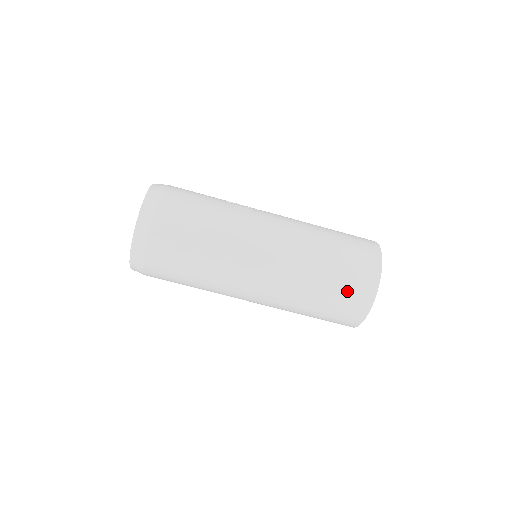
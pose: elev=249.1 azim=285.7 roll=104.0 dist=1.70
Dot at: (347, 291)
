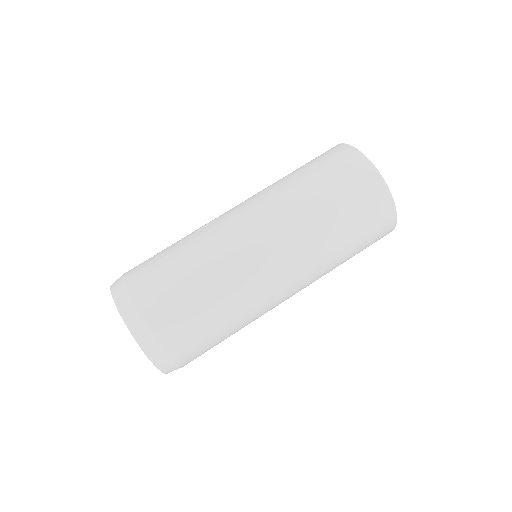
Dot at: (357, 199)
